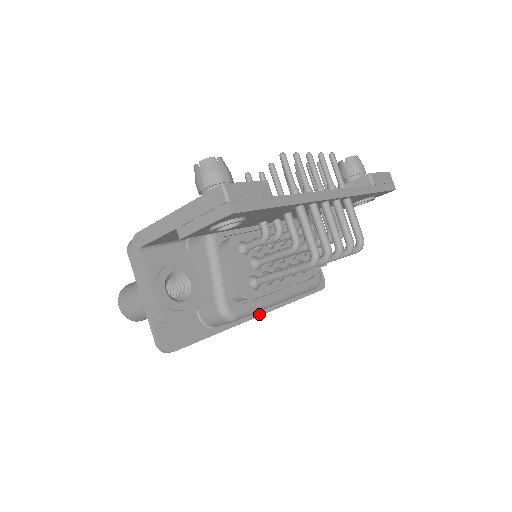
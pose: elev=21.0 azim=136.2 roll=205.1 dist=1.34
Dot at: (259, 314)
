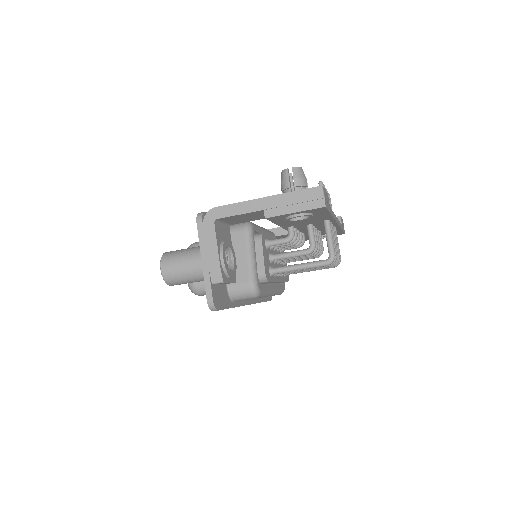
Dot at: (249, 303)
